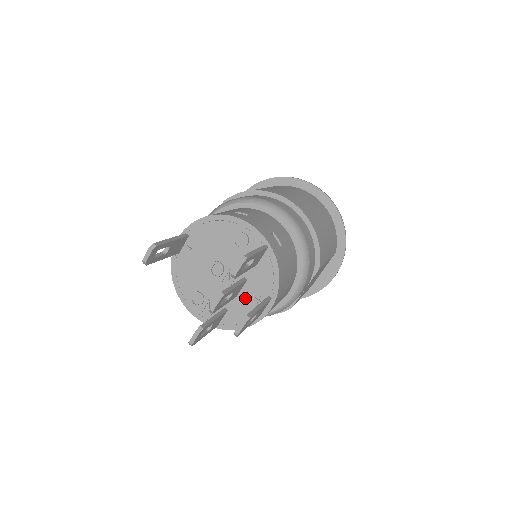
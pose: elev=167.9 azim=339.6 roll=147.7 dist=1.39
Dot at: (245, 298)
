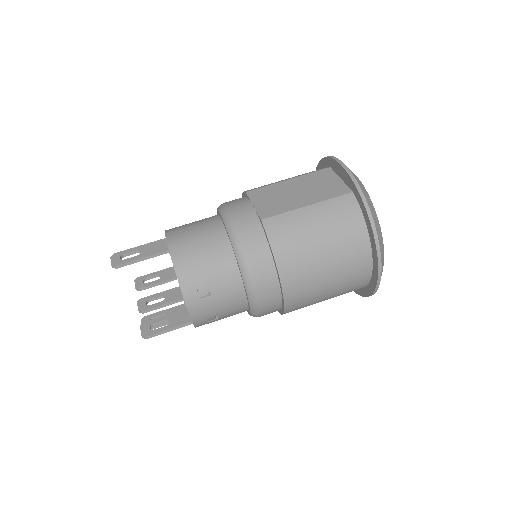
Dot at: occluded
